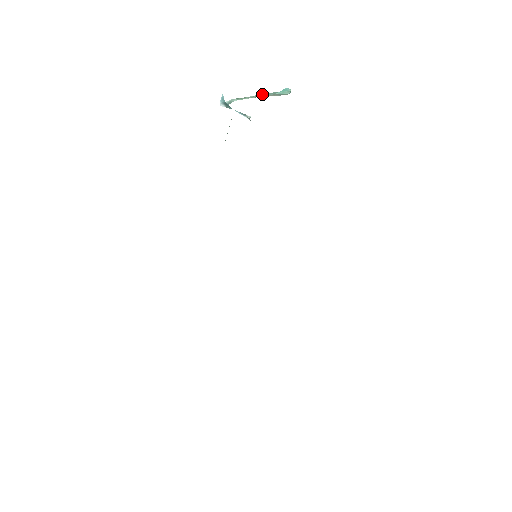
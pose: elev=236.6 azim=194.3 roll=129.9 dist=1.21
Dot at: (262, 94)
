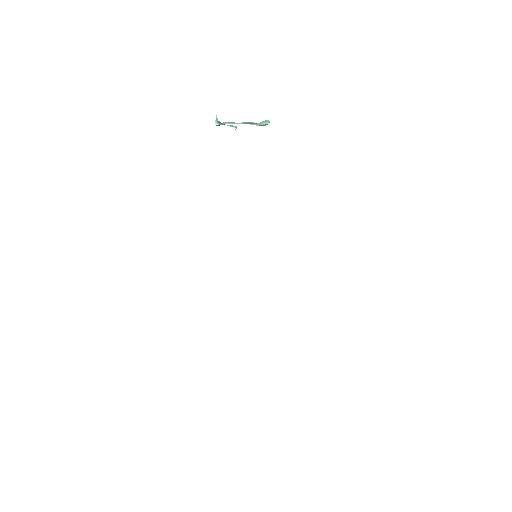
Dot at: (247, 122)
